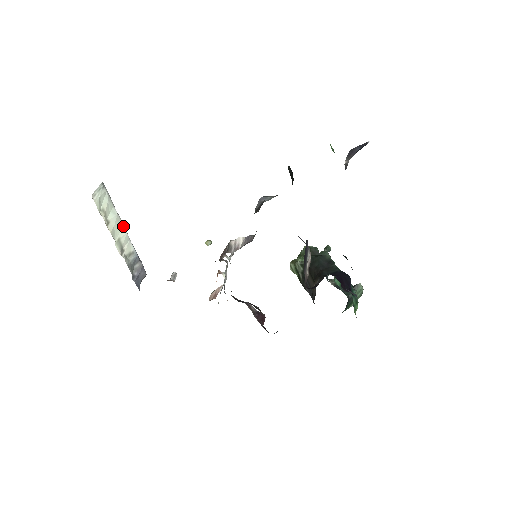
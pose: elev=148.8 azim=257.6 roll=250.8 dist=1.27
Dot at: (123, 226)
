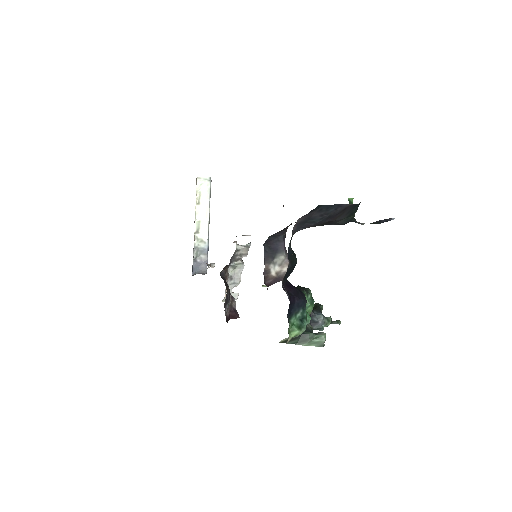
Dot at: (209, 218)
